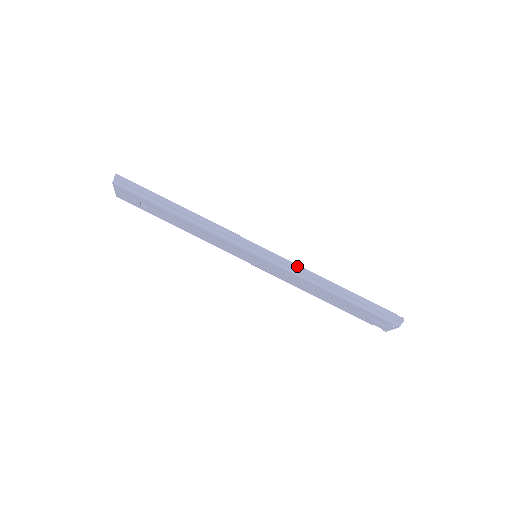
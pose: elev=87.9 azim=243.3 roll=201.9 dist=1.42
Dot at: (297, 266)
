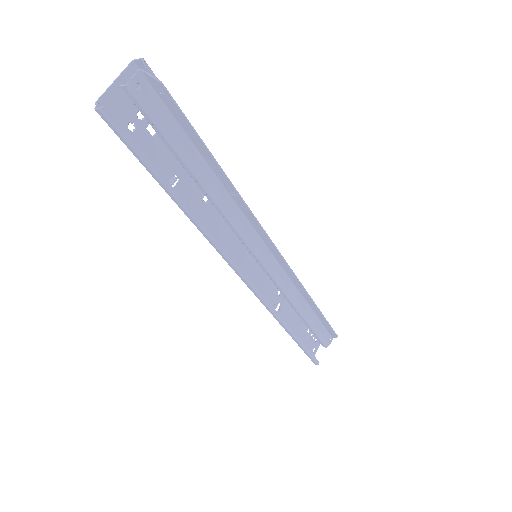
Dot at: (267, 307)
